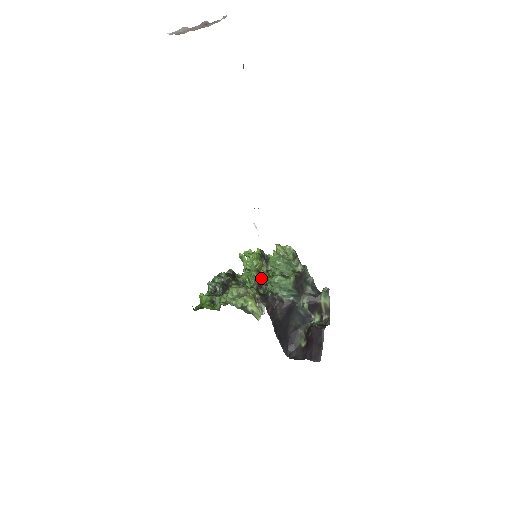
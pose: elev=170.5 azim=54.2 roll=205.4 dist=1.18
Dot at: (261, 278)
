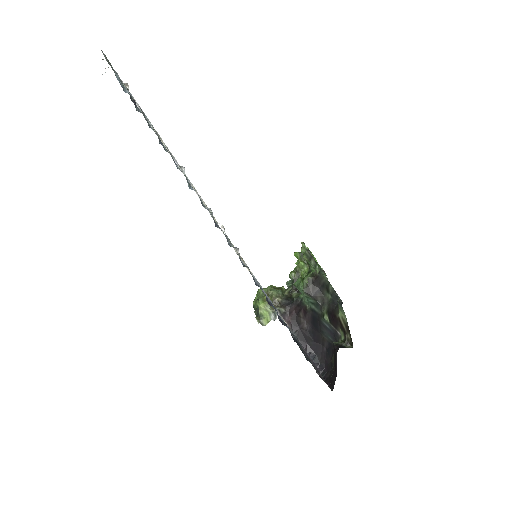
Dot at: occluded
